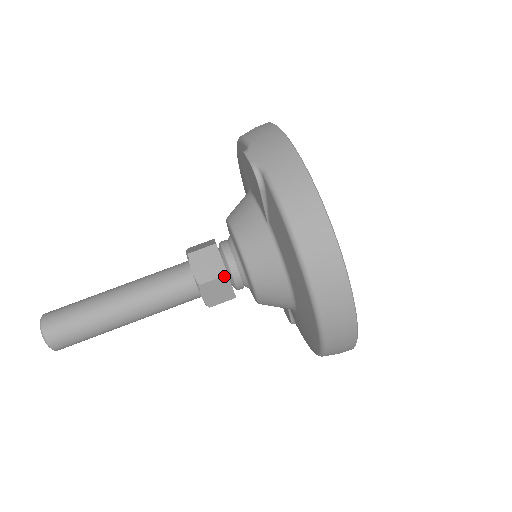
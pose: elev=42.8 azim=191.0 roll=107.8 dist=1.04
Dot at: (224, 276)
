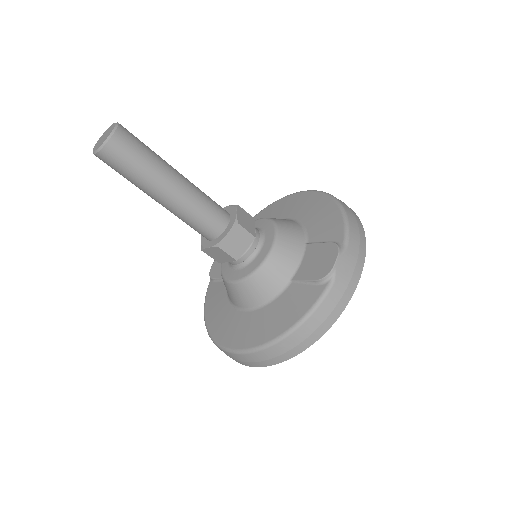
Dot at: (235, 259)
